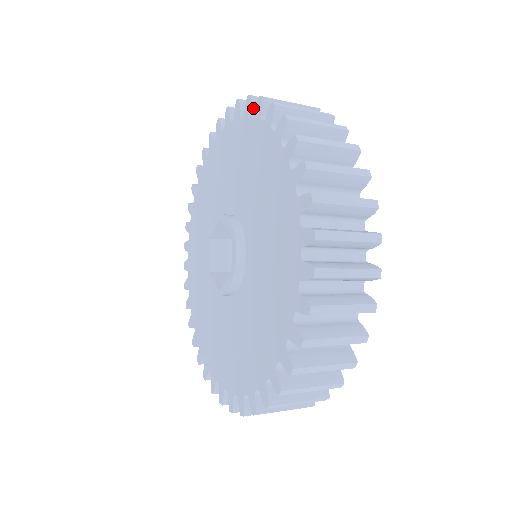
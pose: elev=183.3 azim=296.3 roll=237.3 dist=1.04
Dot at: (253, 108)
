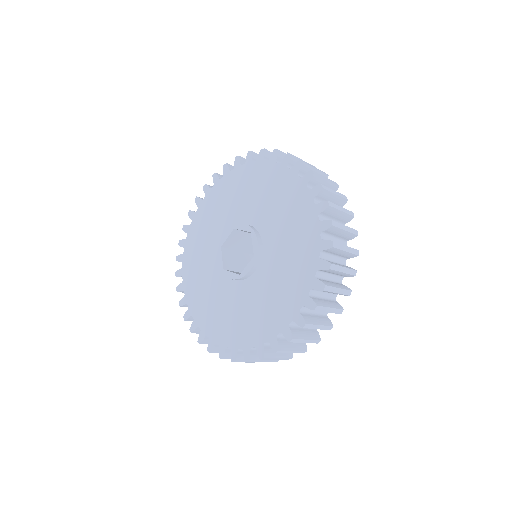
Dot at: (318, 195)
